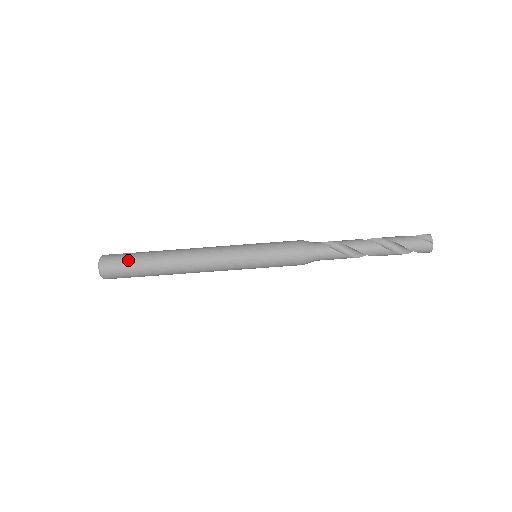
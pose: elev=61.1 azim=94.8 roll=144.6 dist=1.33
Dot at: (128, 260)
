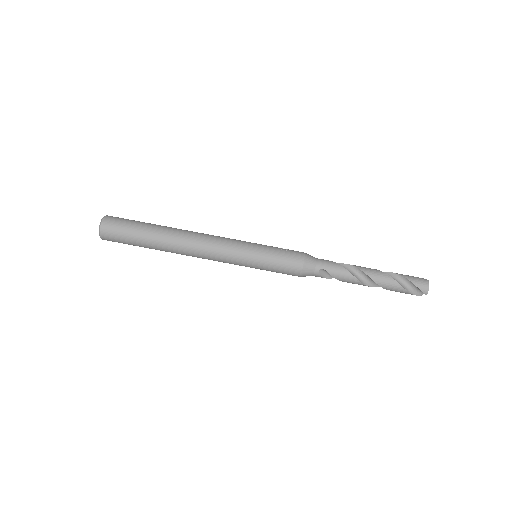
Dot at: occluded
